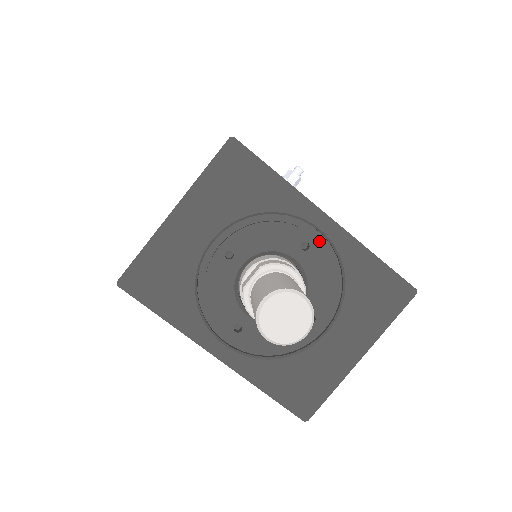
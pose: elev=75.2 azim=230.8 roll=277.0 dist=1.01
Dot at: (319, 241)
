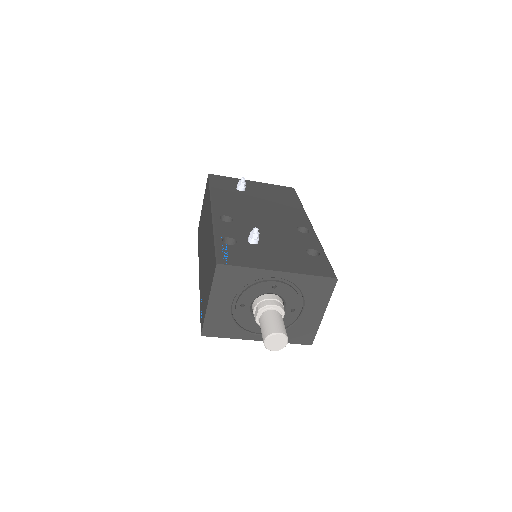
Dot at: (280, 280)
